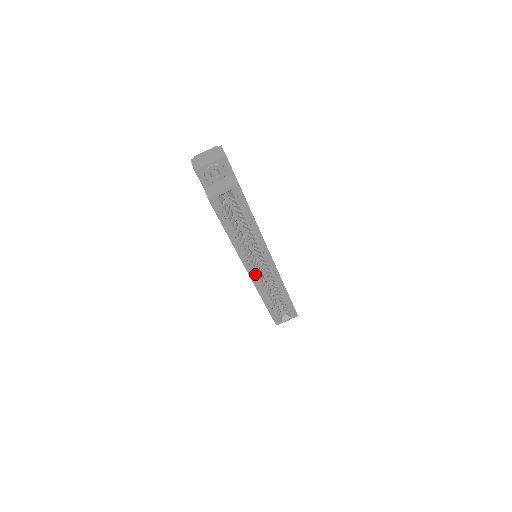
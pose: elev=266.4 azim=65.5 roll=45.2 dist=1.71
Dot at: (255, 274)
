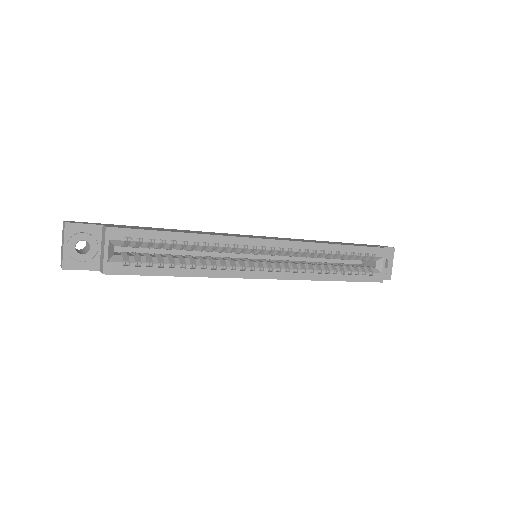
Dot at: (272, 271)
